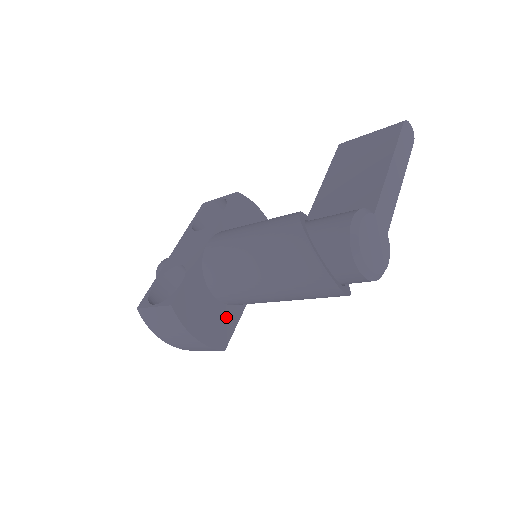
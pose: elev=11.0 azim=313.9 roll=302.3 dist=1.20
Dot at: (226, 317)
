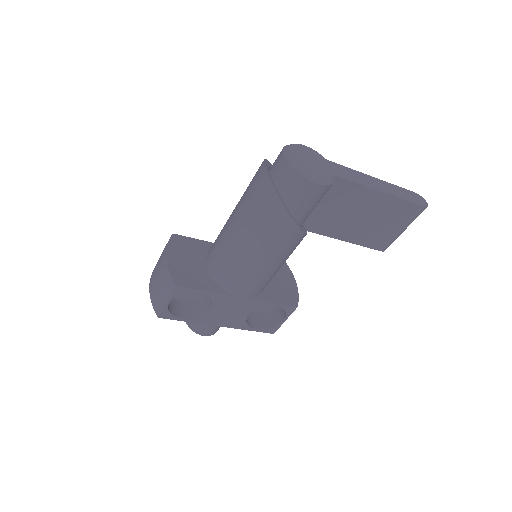
Dot at: (201, 278)
